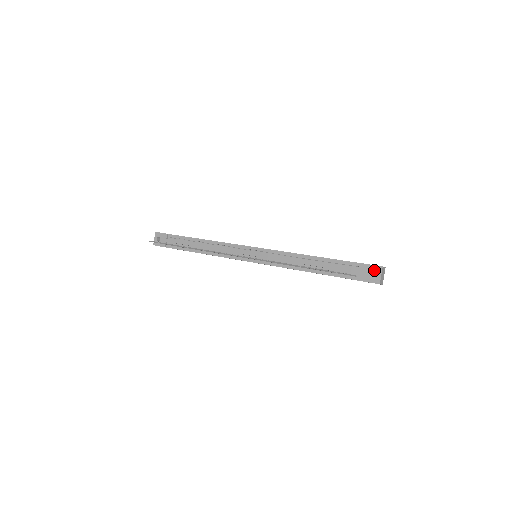
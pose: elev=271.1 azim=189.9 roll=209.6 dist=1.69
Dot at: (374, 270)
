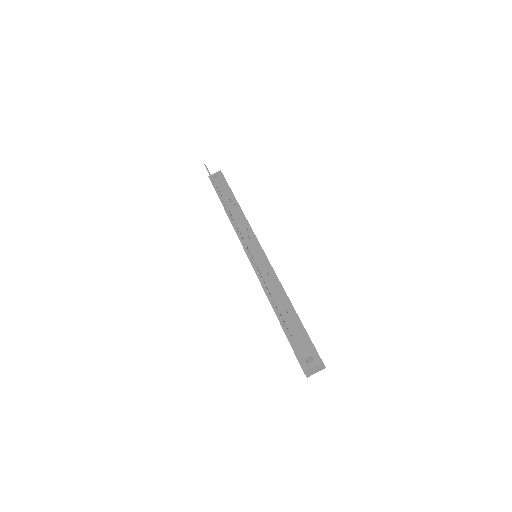
Dot at: (313, 357)
